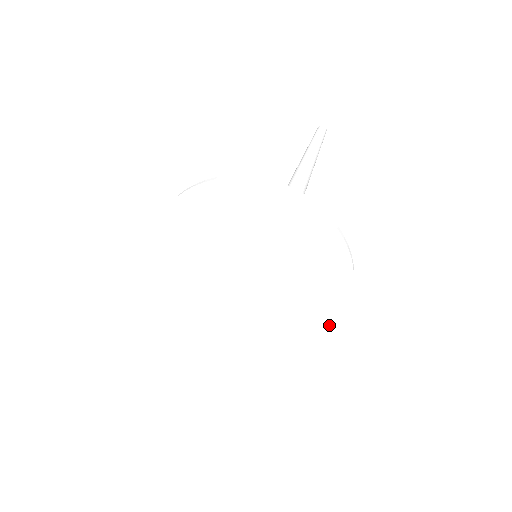
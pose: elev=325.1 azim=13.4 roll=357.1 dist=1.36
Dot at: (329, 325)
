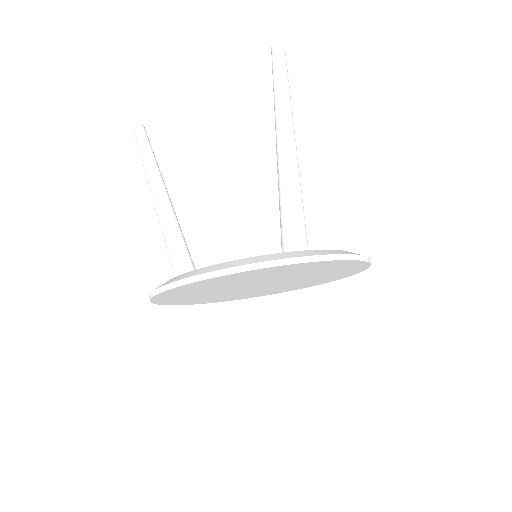
Dot at: occluded
